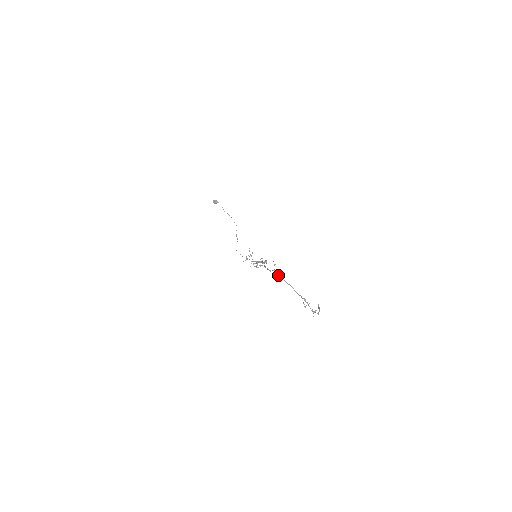
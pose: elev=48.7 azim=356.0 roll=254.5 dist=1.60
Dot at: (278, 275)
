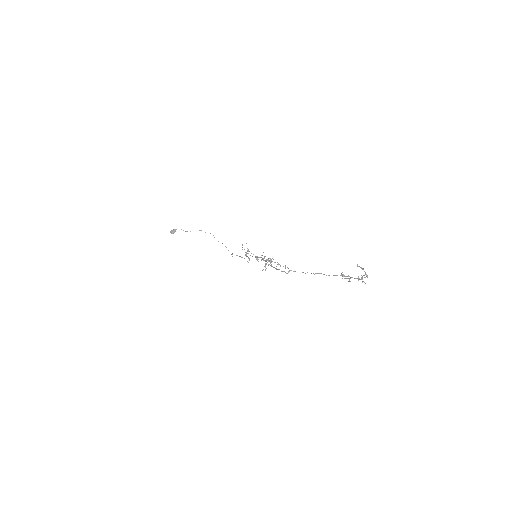
Dot at: occluded
